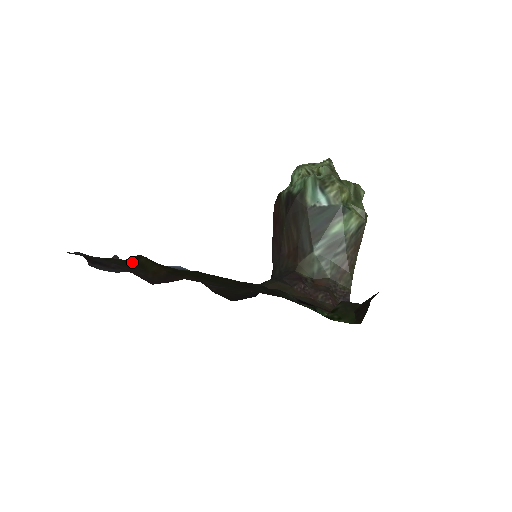
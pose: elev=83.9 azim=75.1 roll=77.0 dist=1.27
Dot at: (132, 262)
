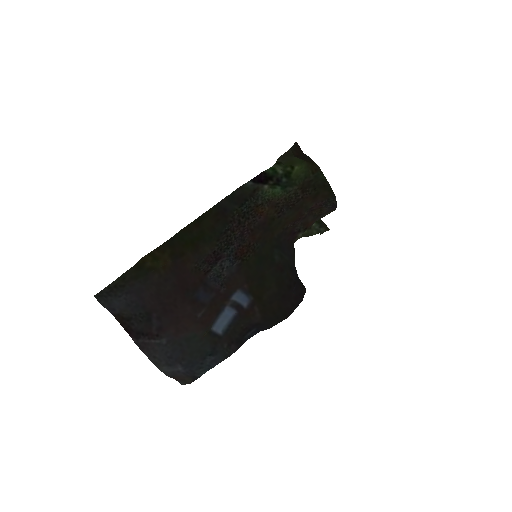
Dot at: (141, 268)
